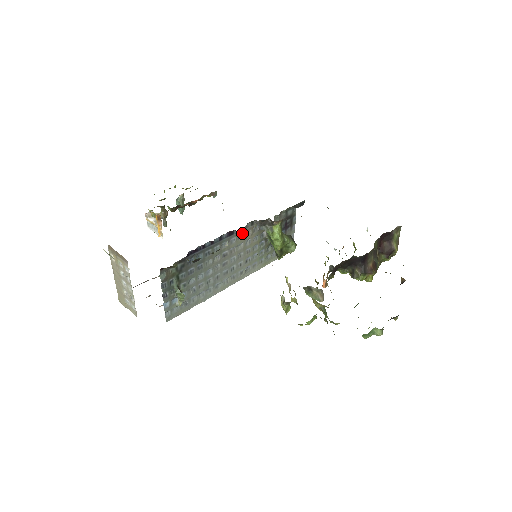
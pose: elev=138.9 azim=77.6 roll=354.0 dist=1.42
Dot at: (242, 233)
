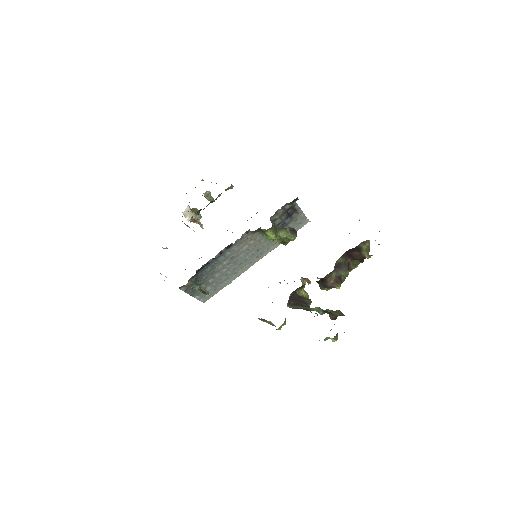
Dot at: (240, 241)
